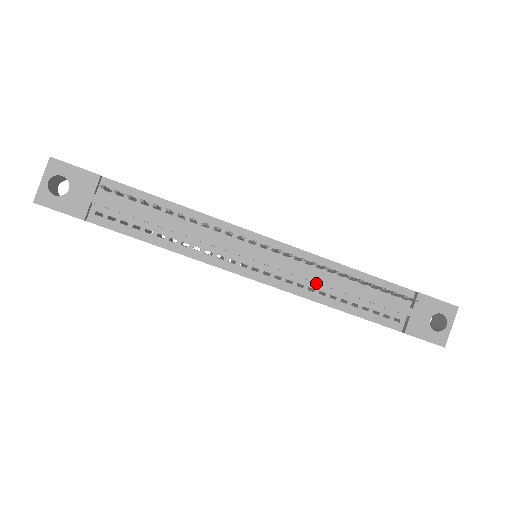
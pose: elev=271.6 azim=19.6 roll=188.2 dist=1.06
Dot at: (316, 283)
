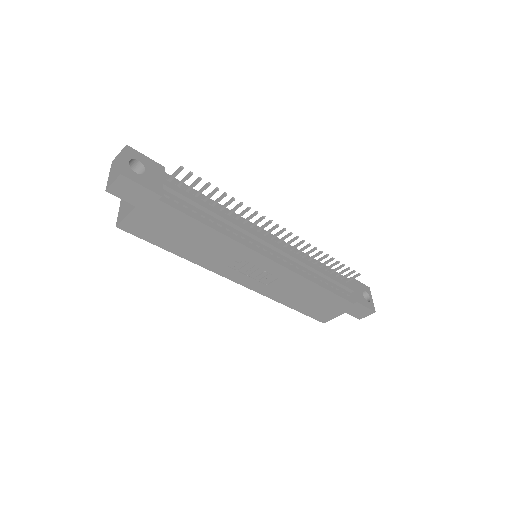
Dot at: (304, 267)
